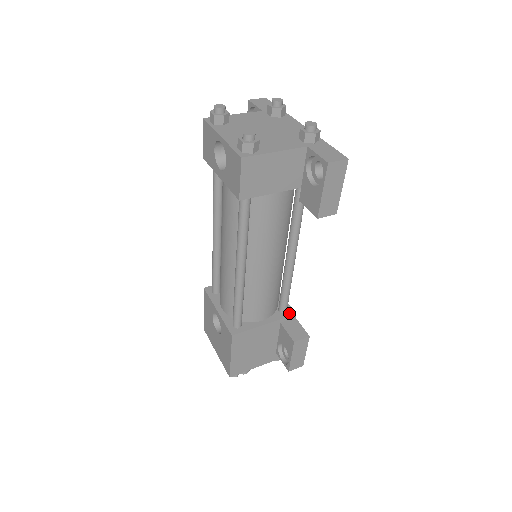
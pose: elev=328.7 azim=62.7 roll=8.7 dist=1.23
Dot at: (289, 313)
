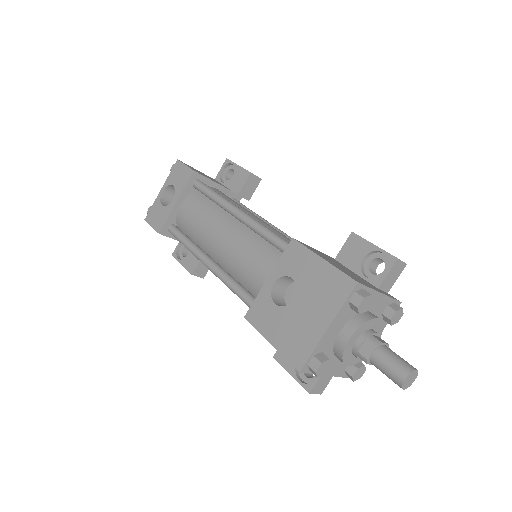
Dot at: occluded
